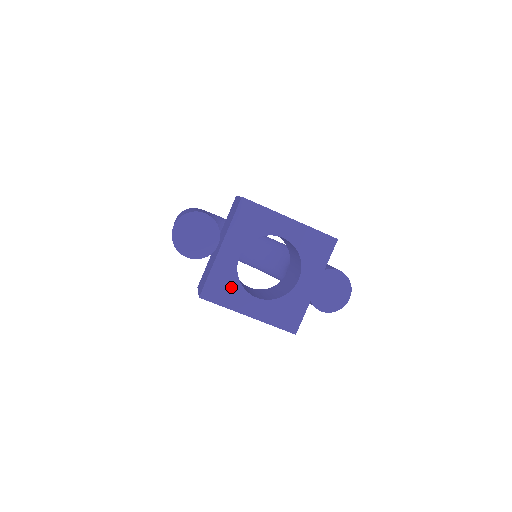
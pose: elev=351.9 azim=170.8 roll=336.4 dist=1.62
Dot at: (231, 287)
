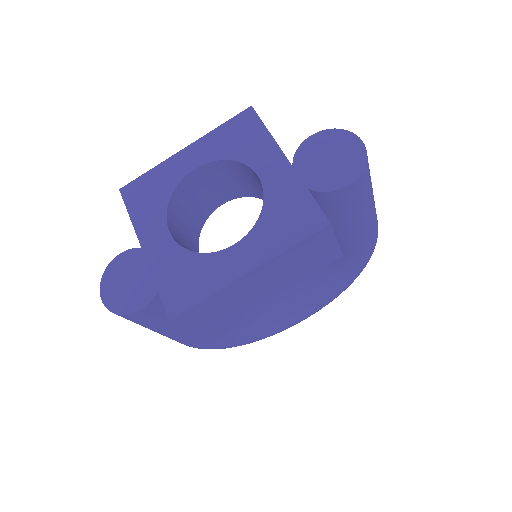
Dot at: (193, 269)
